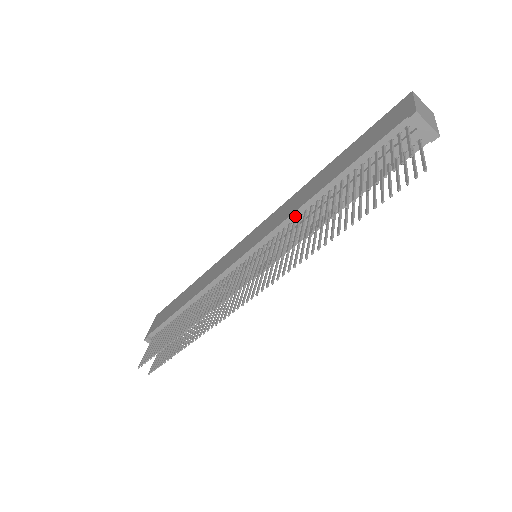
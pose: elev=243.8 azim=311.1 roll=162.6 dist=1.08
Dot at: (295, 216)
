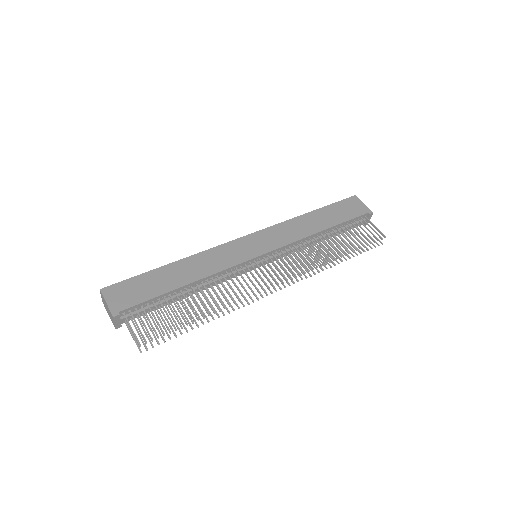
Dot at: (303, 240)
